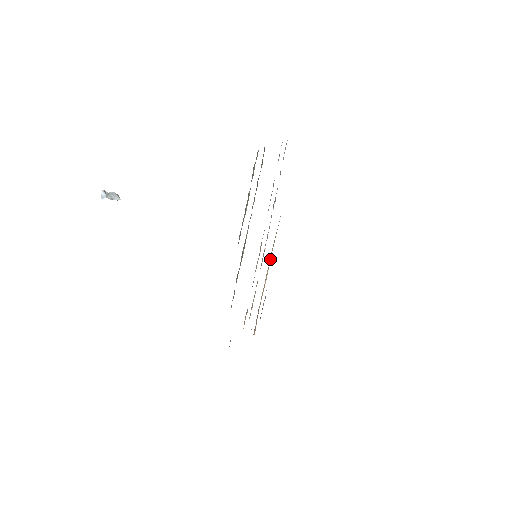
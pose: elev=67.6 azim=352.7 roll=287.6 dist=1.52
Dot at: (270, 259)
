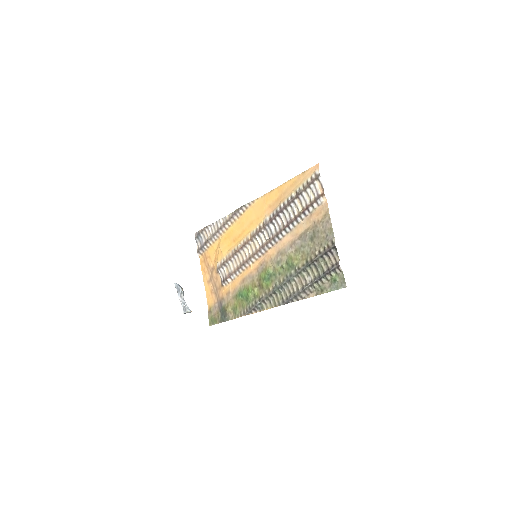
Dot at: (236, 216)
